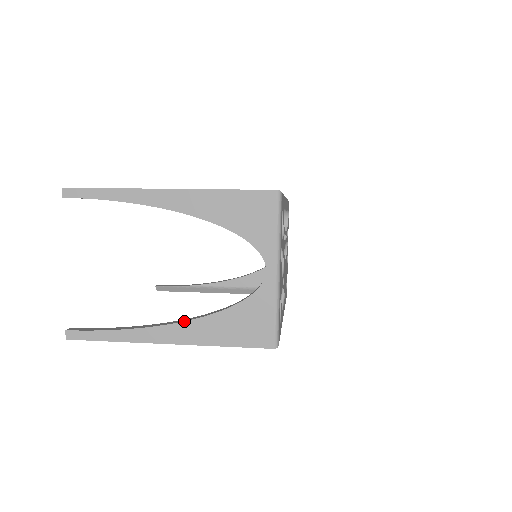
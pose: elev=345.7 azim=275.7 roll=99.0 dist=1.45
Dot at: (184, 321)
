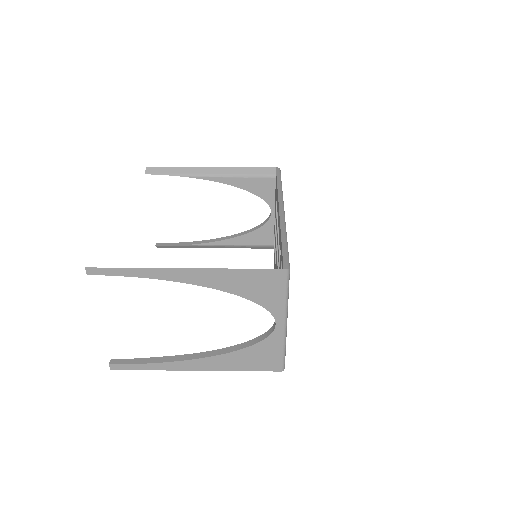
Dot at: (208, 357)
